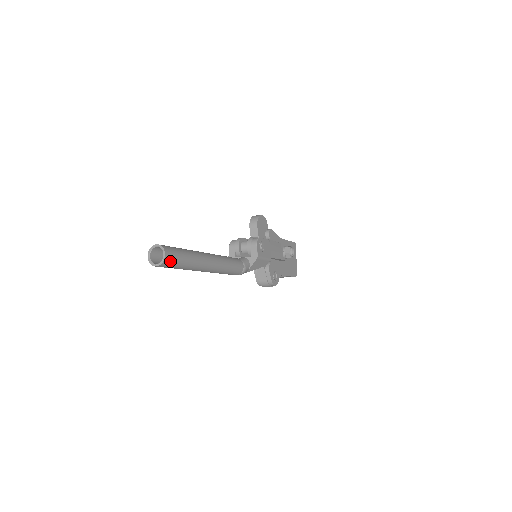
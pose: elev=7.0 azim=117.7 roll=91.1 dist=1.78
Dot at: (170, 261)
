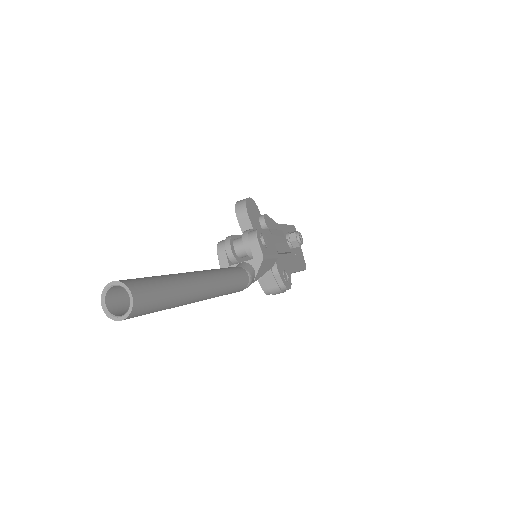
Dot at: (143, 304)
